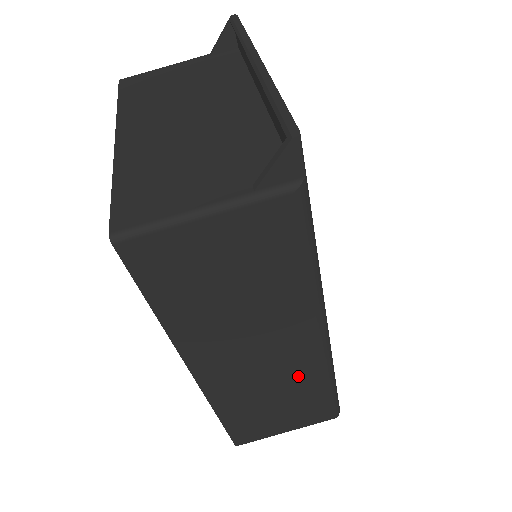
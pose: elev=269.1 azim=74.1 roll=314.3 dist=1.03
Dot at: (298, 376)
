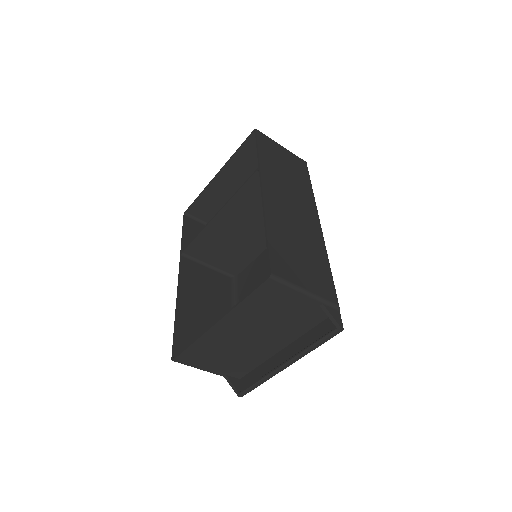
Dot at: (220, 273)
